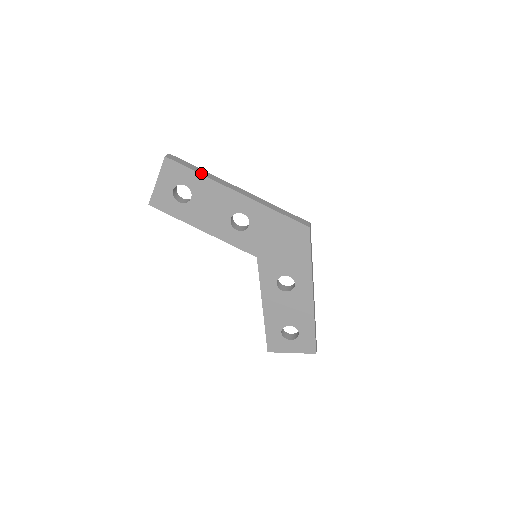
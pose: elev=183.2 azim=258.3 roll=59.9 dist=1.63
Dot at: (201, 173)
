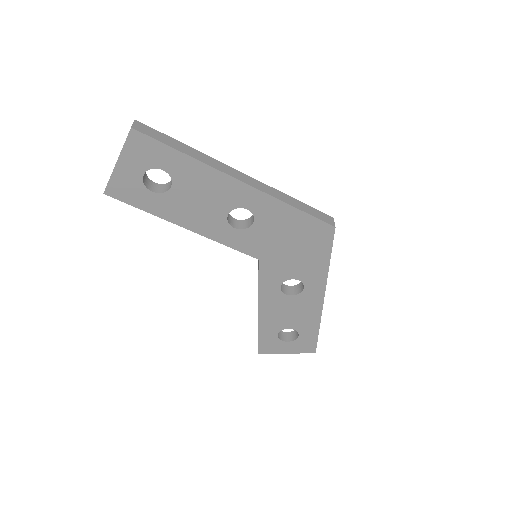
Dot at: (188, 153)
